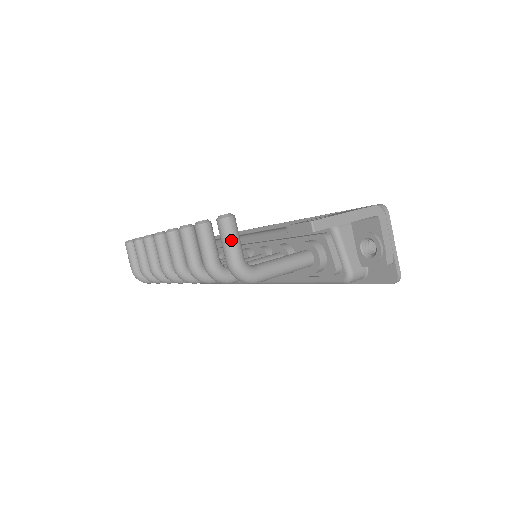
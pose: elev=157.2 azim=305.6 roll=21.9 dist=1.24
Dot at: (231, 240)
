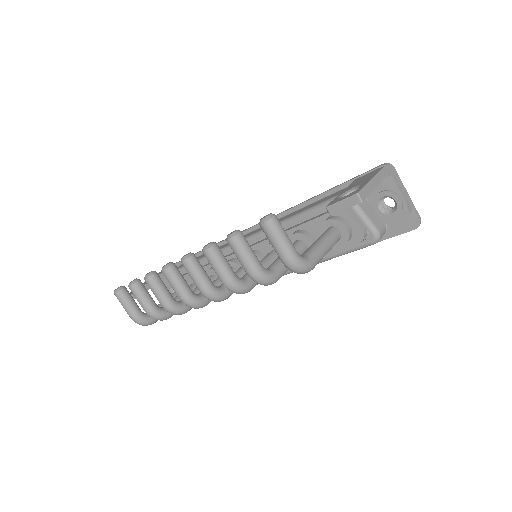
Dot at: (282, 238)
